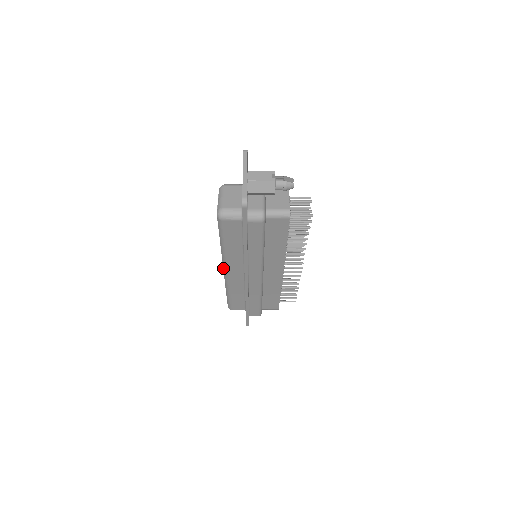
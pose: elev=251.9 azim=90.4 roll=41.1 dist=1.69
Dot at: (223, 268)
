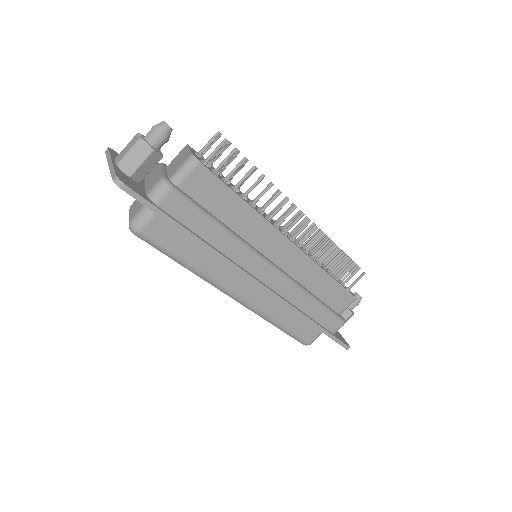
Dot at: occluded
